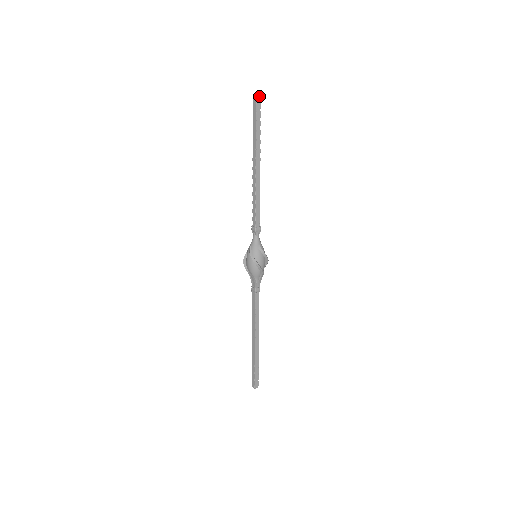
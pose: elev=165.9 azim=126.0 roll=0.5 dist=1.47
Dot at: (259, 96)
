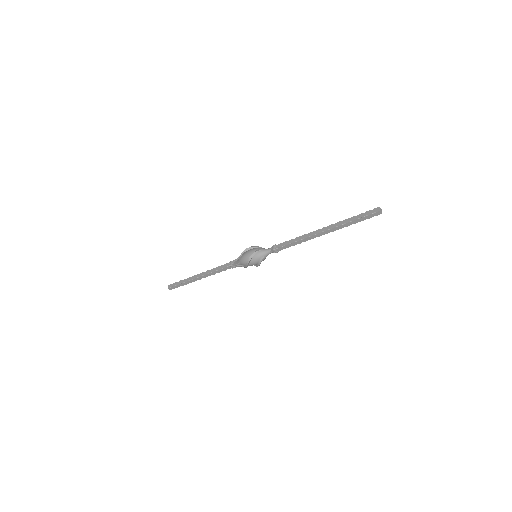
Dot at: (380, 212)
